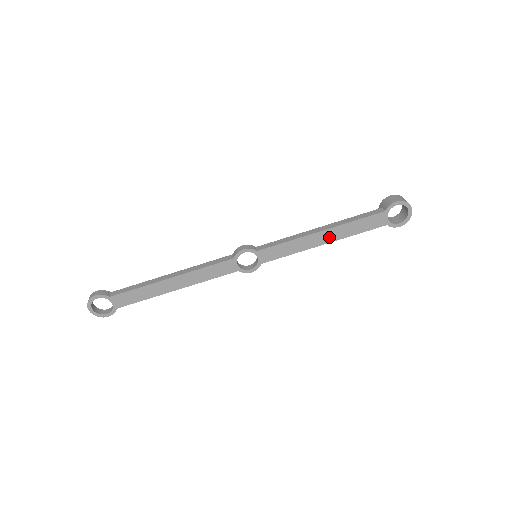
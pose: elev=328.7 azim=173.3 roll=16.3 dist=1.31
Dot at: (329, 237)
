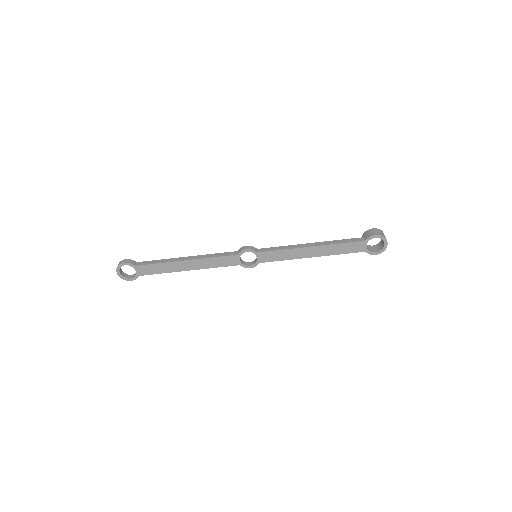
Dot at: (317, 252)
